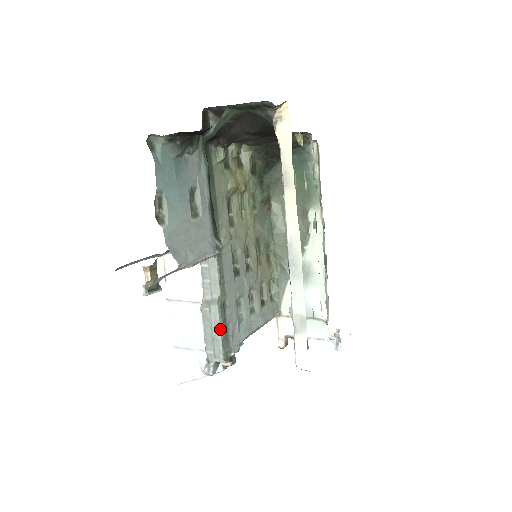
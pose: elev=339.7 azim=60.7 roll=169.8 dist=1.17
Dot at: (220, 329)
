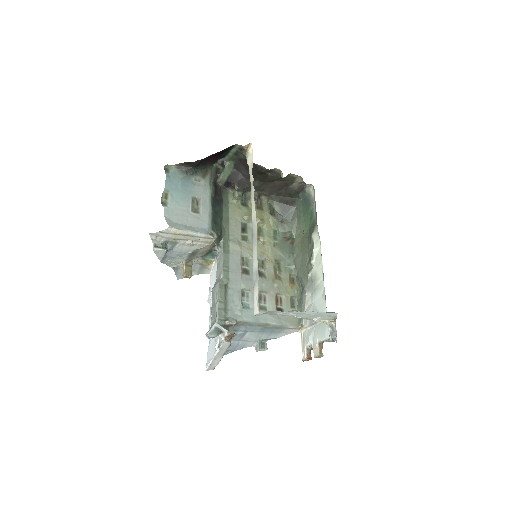
Dot at: (218, 300)
